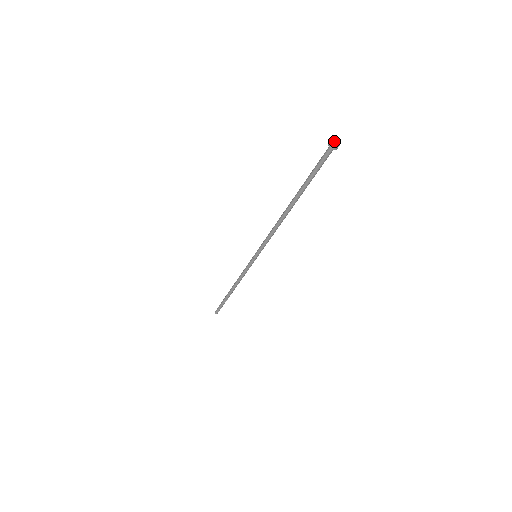
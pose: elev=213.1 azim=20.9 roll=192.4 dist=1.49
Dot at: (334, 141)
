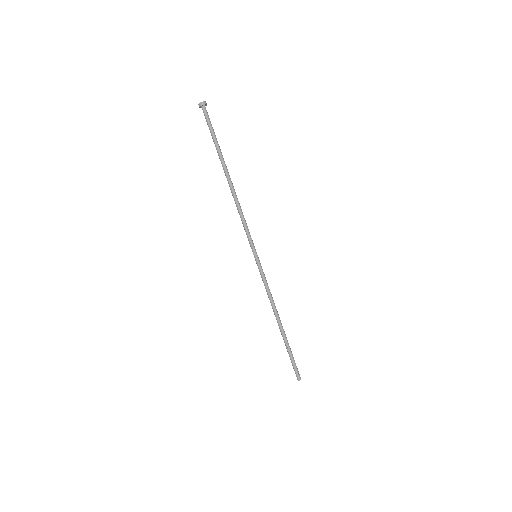
Dot at: (203, 103)
